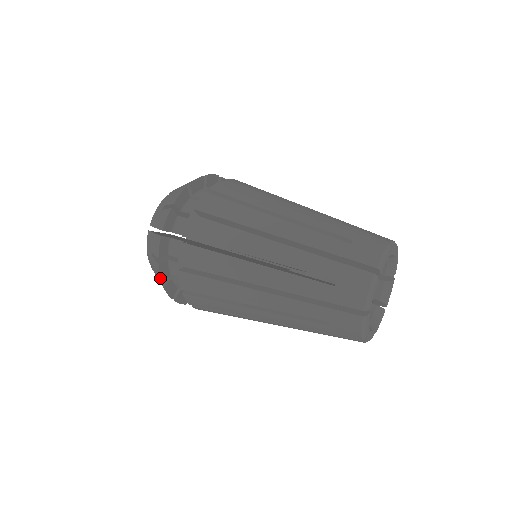
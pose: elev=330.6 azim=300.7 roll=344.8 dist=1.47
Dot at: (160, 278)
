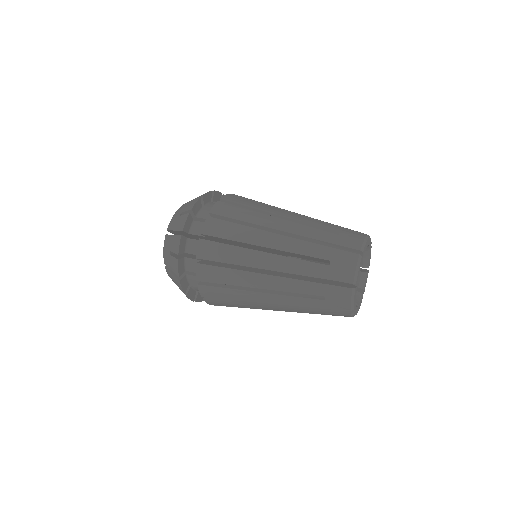
Dot at: (184, 225)
